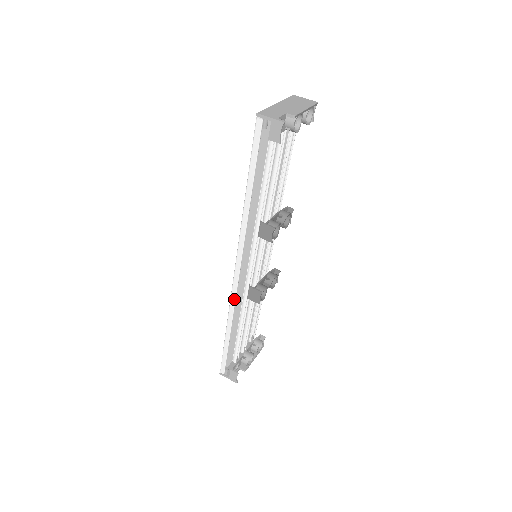
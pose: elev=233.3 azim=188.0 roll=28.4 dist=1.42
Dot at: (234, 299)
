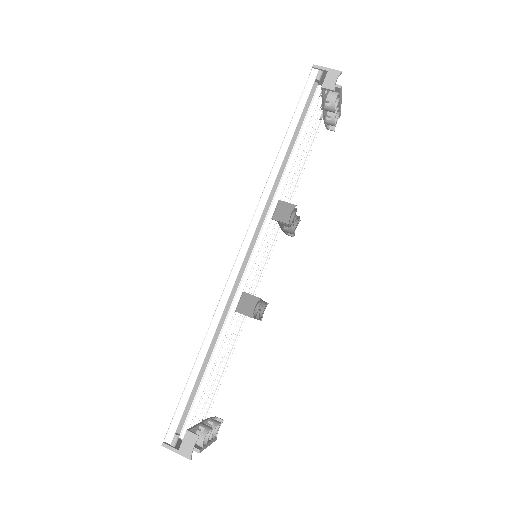
Dot at: (230, 288)
